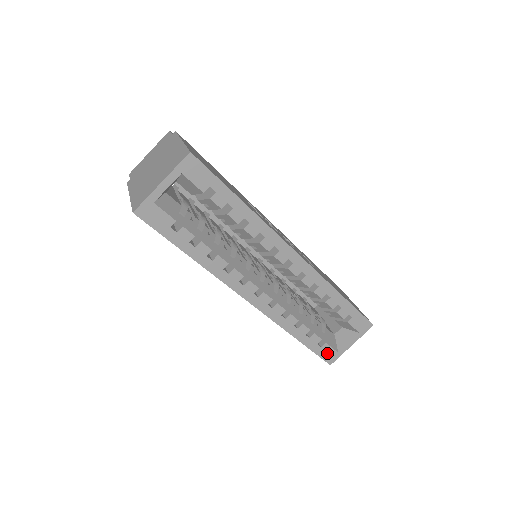
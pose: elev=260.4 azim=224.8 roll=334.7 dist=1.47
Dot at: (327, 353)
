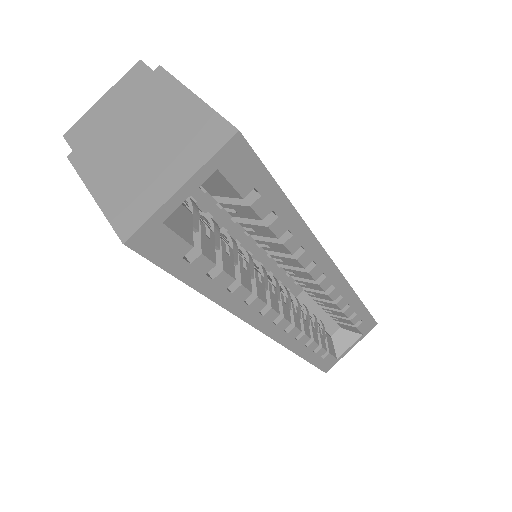
Dot at: (327, 363)
